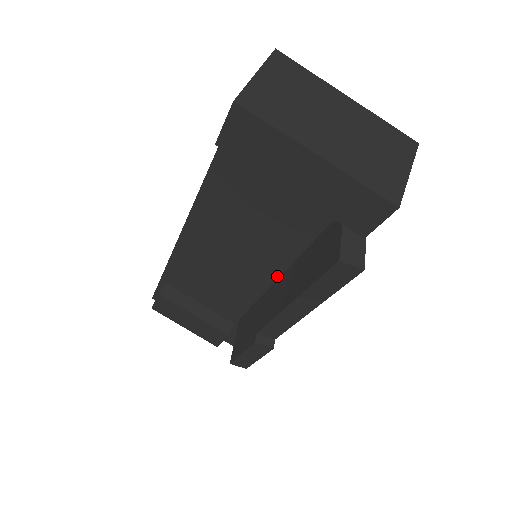
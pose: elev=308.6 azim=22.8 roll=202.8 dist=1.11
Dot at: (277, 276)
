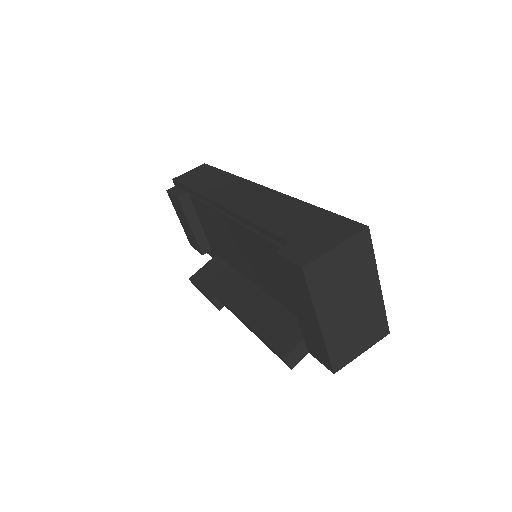
Dot at: (256, 284)
